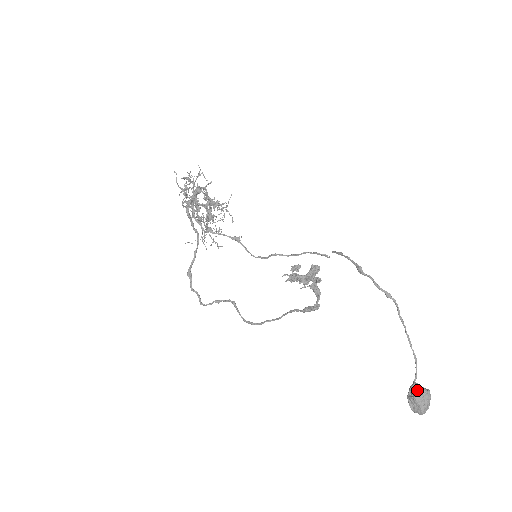
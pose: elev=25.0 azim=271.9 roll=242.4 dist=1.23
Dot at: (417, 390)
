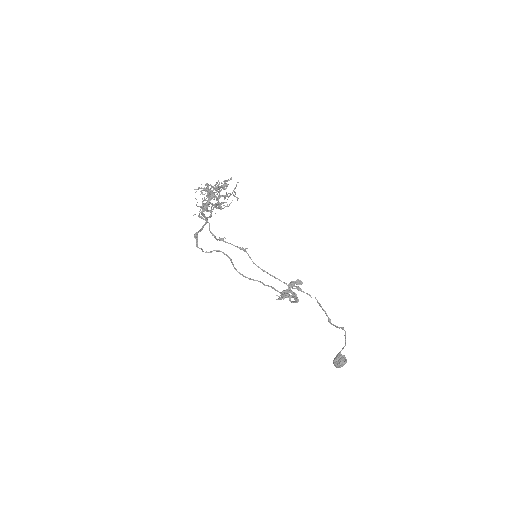
Dot at: (340, 362)
